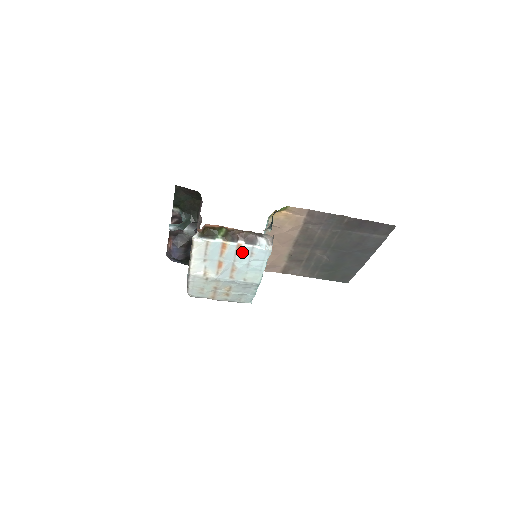
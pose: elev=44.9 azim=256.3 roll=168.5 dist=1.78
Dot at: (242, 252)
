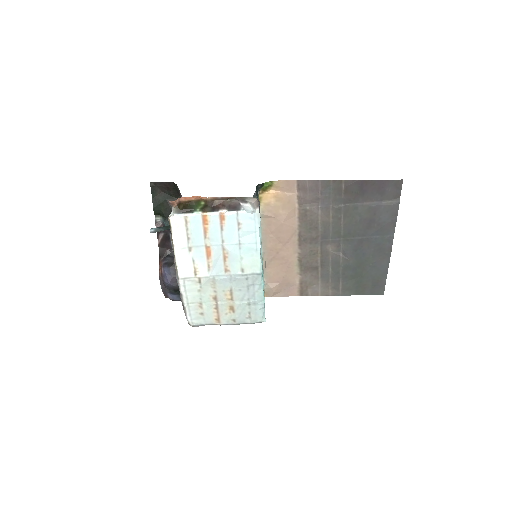
Dot at: (227, 224)
